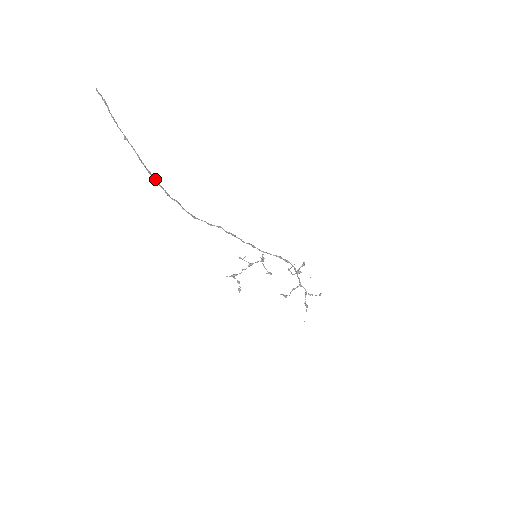
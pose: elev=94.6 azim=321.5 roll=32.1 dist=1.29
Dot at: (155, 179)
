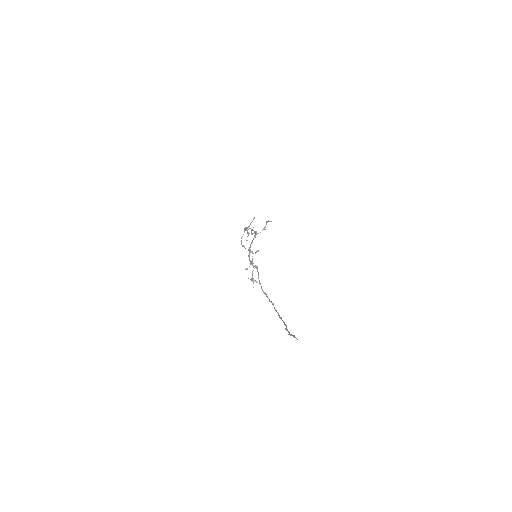
Dot at: (279, 316)
